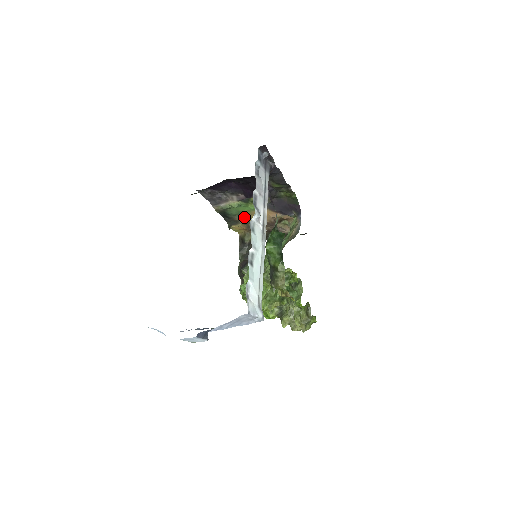
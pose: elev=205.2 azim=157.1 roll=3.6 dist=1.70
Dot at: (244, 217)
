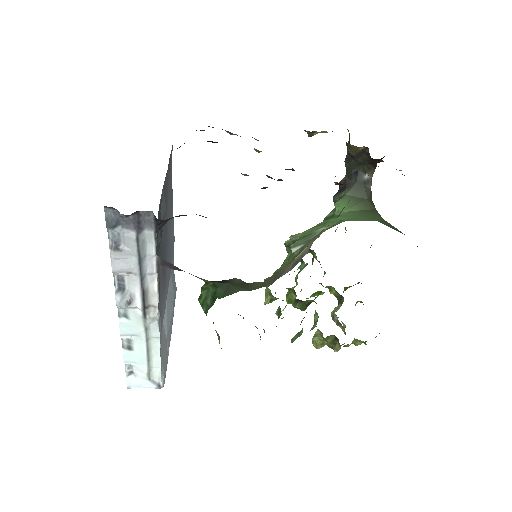
Dot at: occluded
